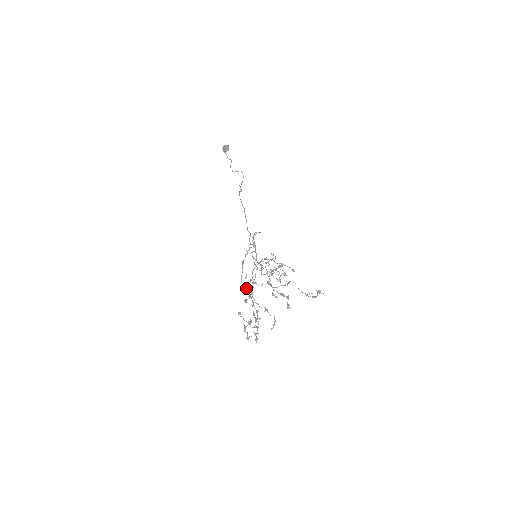
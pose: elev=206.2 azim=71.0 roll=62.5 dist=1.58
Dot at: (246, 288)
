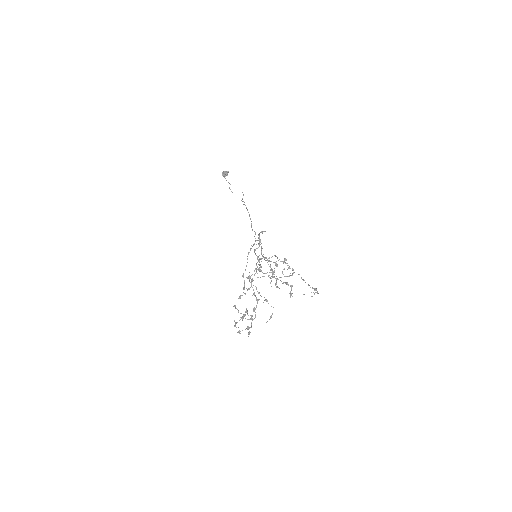
Dot at: (249, 277)
